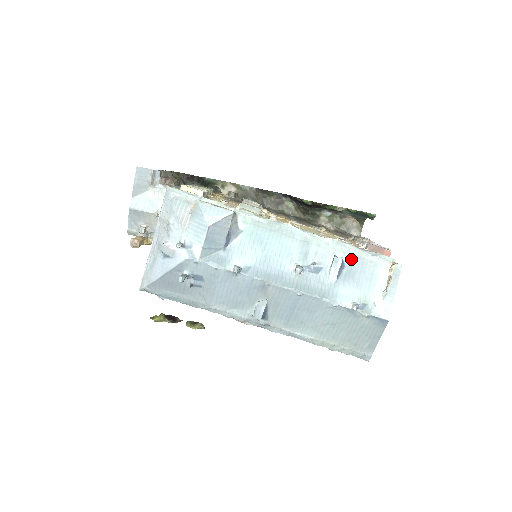
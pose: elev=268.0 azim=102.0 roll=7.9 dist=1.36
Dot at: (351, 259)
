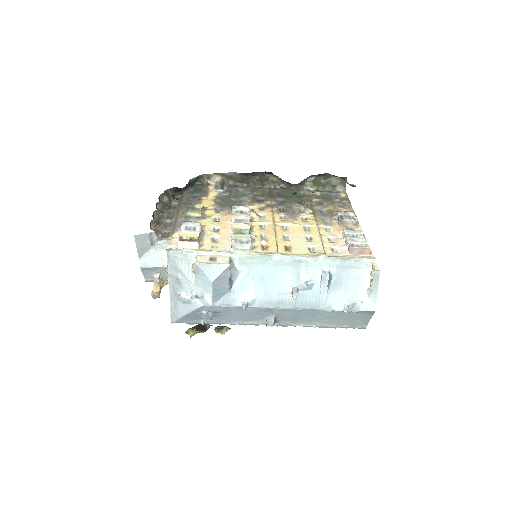
Dot at: (337, 269)
